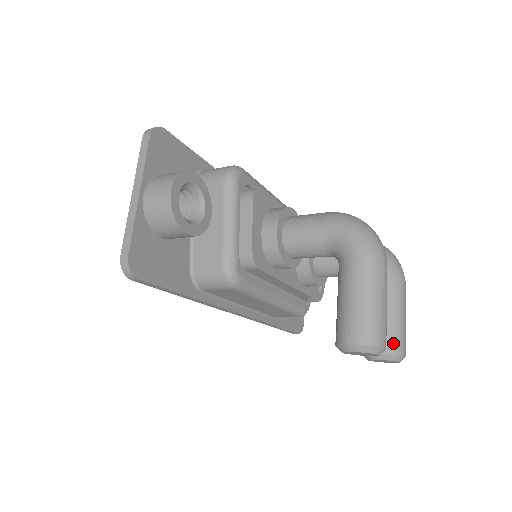
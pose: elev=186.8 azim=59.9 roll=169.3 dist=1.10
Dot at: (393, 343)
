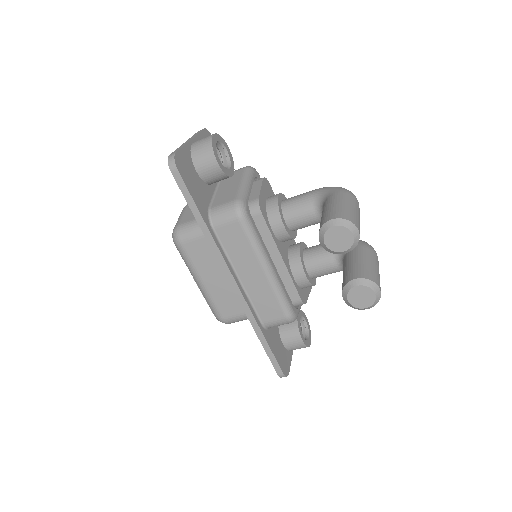
Dot at: (368, 274)
